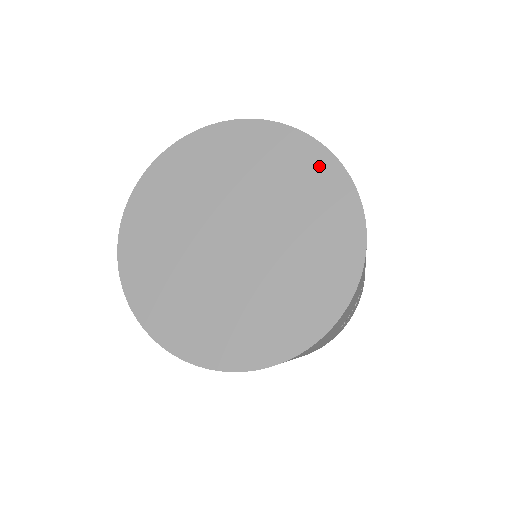
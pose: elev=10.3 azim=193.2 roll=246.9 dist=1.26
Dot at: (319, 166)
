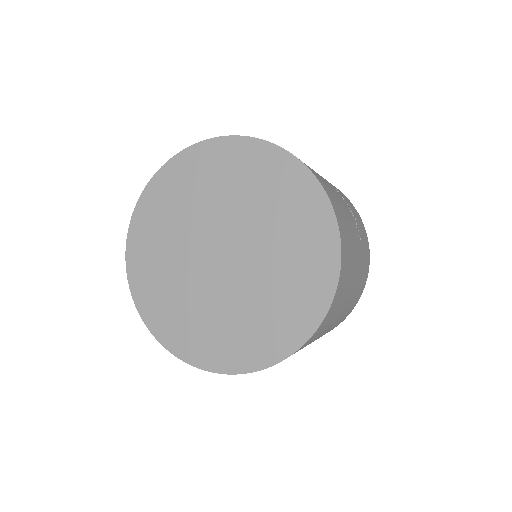
Dot at: (228, 152)
